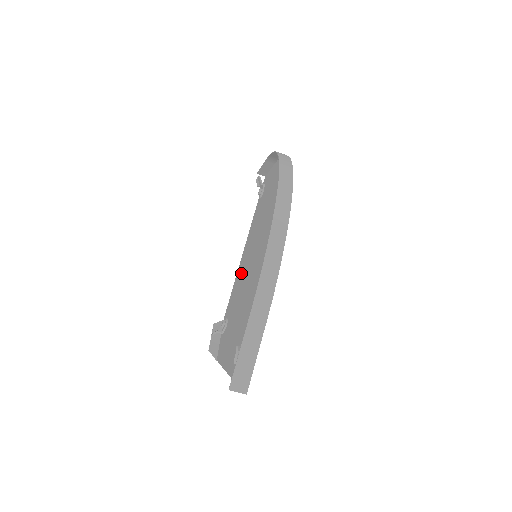
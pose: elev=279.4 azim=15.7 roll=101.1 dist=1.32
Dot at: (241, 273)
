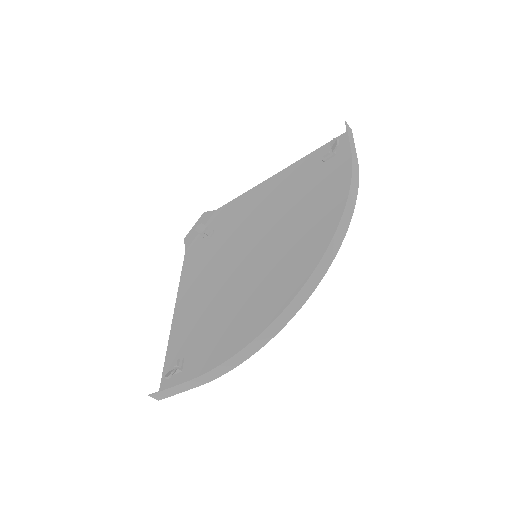
Dot at: (249, 213)
